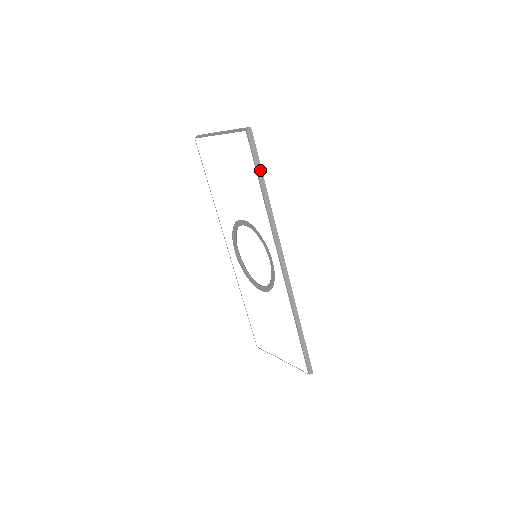
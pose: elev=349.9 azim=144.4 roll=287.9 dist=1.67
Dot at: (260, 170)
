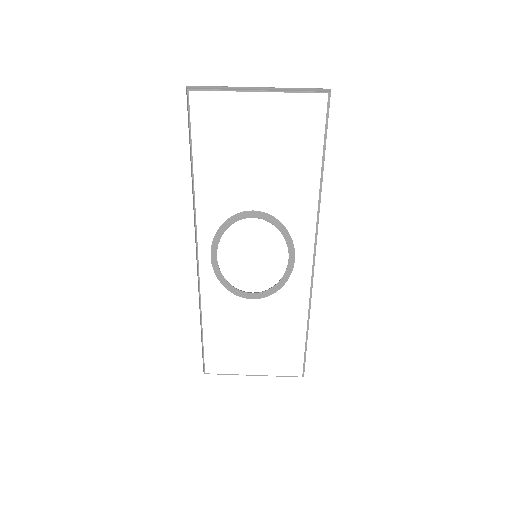
Dot at: (325, 146)
